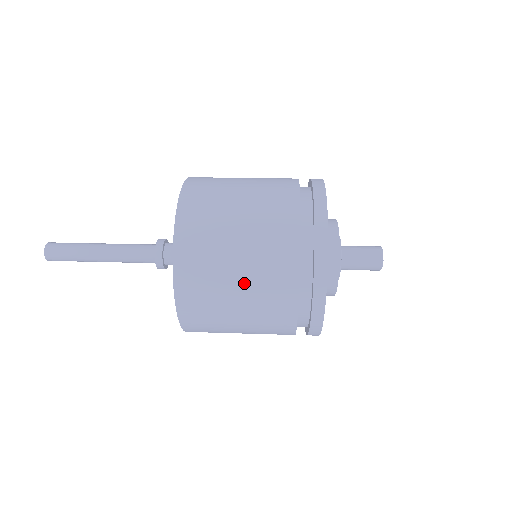
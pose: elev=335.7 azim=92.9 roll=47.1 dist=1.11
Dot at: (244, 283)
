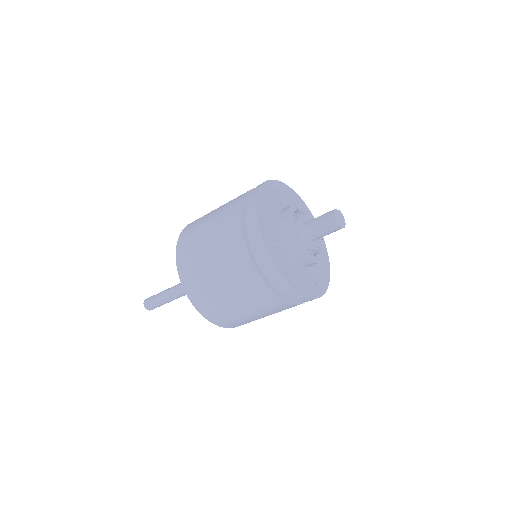
Dot at: (219, 208)
